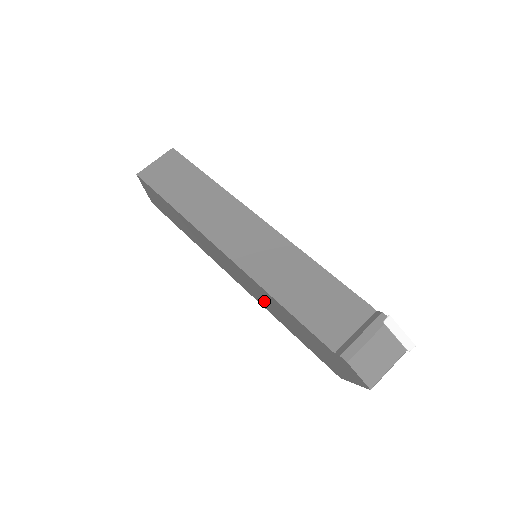
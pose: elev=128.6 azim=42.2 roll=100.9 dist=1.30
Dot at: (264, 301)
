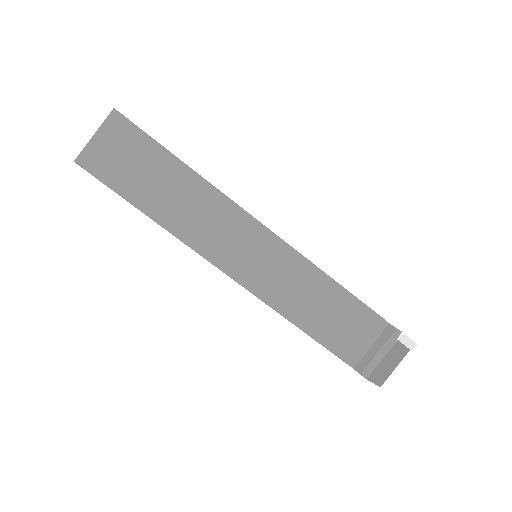
Dot at: occluded
